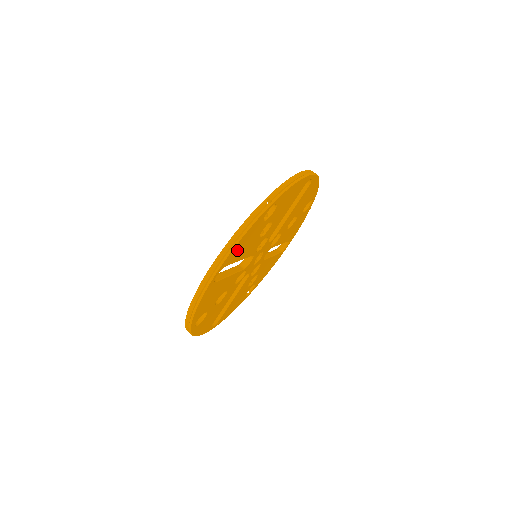
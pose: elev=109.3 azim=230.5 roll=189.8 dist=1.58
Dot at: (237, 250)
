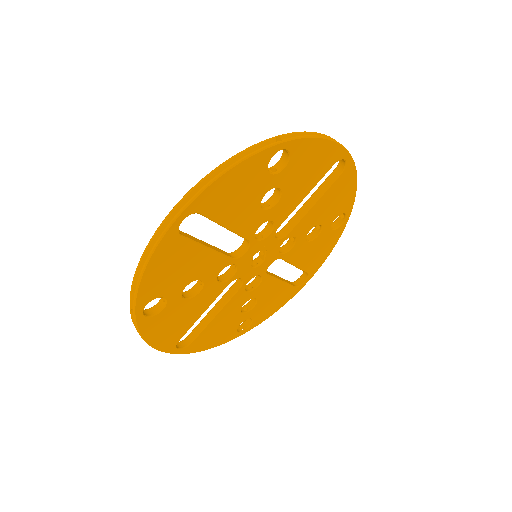
Dot at: (221, 194)
